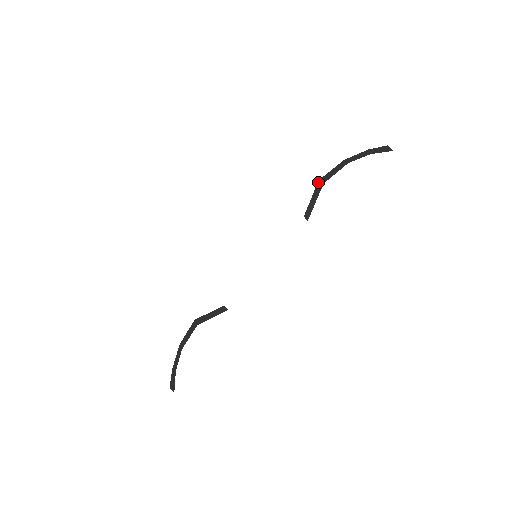
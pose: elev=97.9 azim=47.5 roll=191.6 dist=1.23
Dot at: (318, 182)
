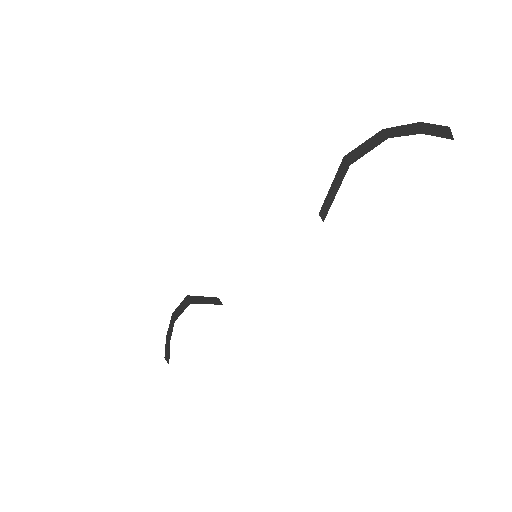
Dot at: (343, 160)
